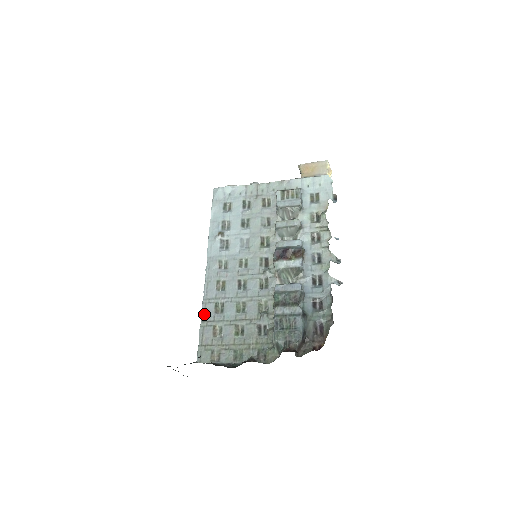
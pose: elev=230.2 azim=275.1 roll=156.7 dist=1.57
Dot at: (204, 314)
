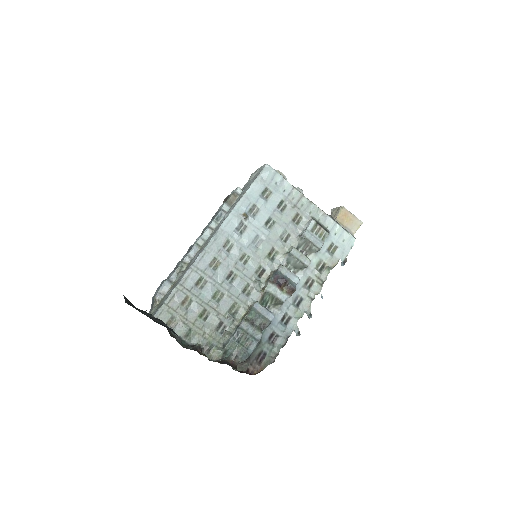
Dot at: (186, 279)
